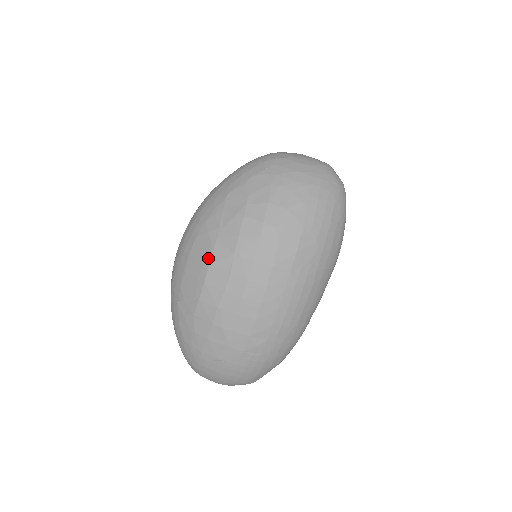
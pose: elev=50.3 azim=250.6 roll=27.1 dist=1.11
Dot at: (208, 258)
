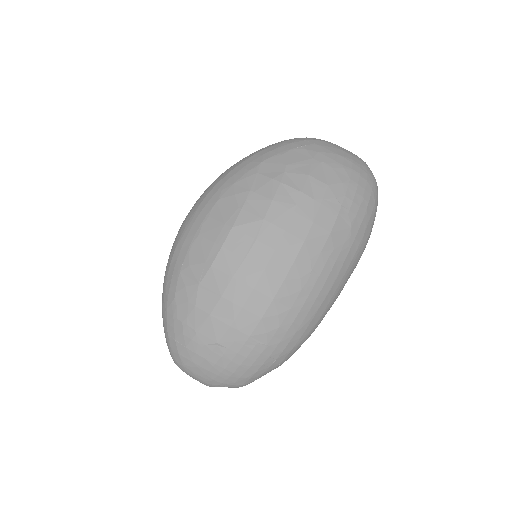
Dot at: (232, 220)
